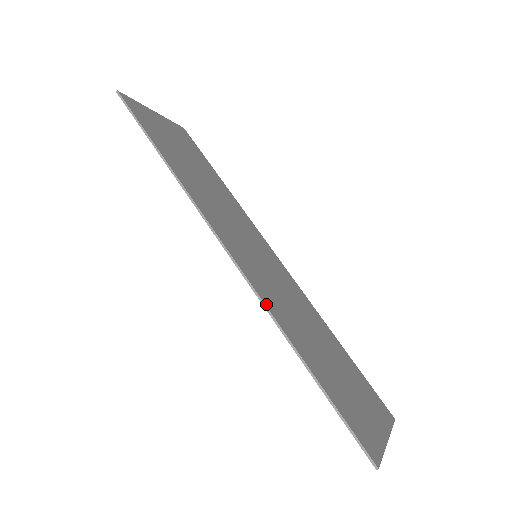
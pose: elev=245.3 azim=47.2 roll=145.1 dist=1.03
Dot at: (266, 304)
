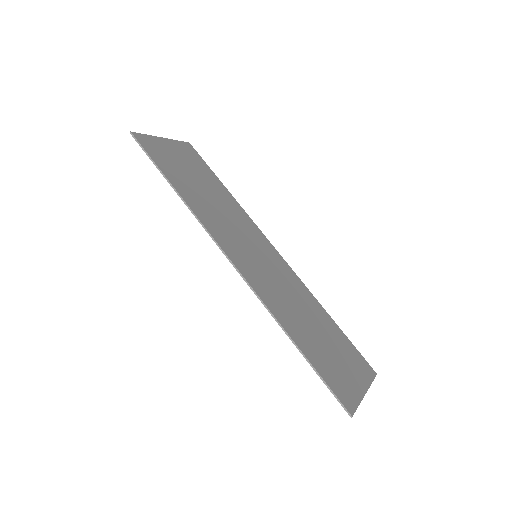
Dot at: (263, 300)
